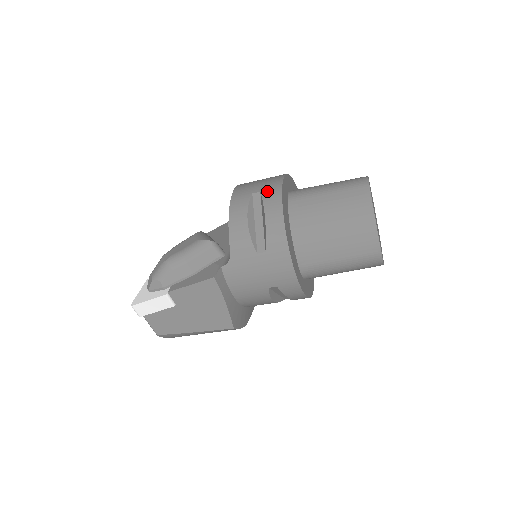
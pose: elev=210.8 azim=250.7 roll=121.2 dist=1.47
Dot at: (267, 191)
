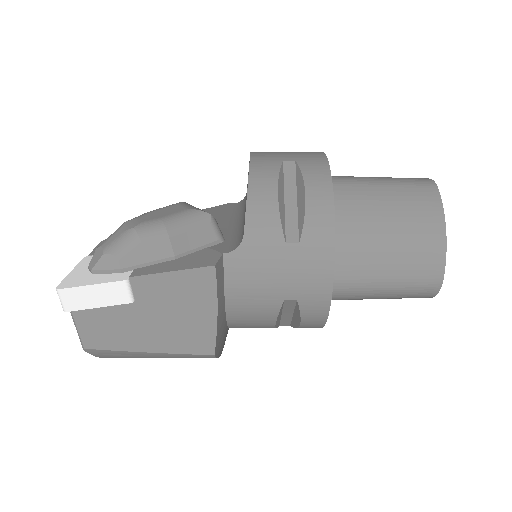
Dot at: (306, 161)
